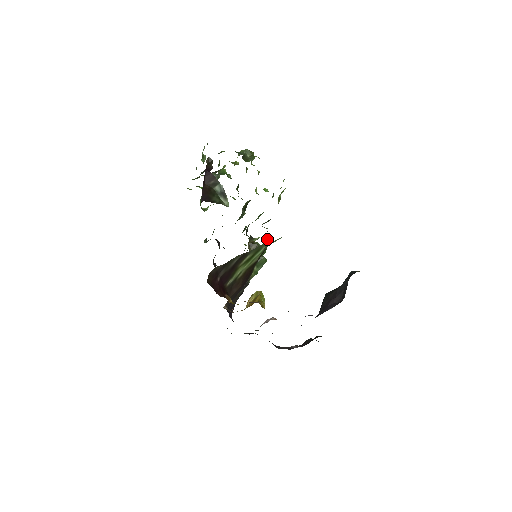
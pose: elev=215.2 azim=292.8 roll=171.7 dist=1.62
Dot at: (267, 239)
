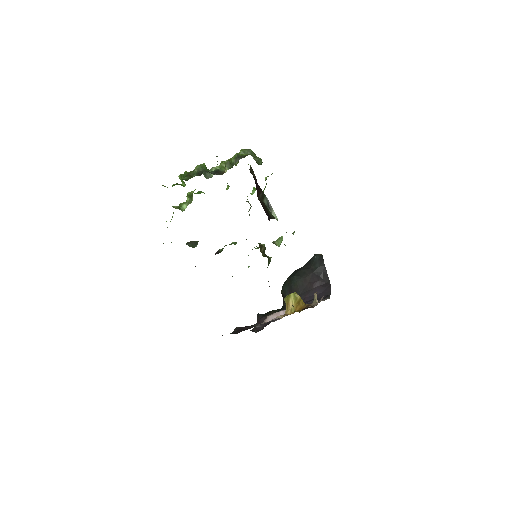
Dot at: occluded
